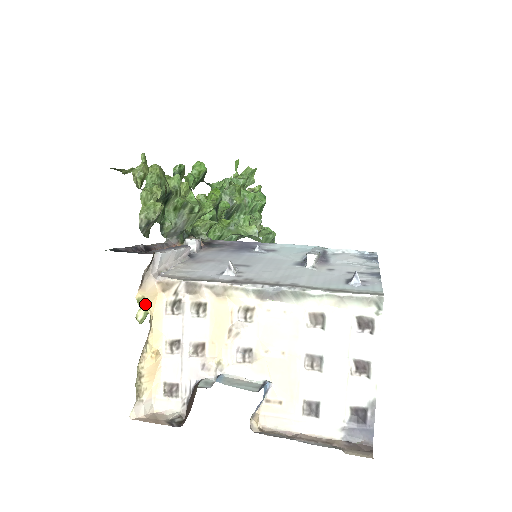
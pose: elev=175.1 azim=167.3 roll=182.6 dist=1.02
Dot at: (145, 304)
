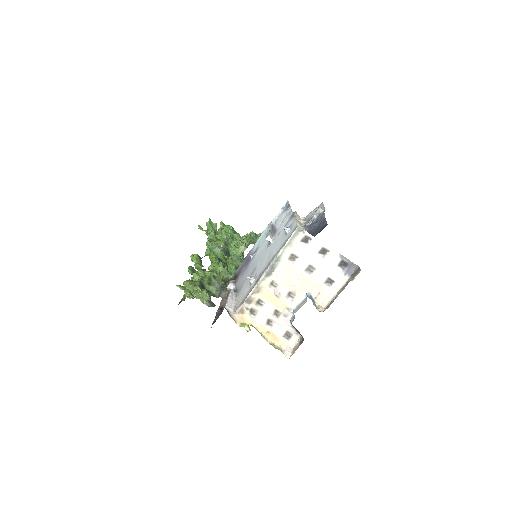
Dot at: (244, 324)
